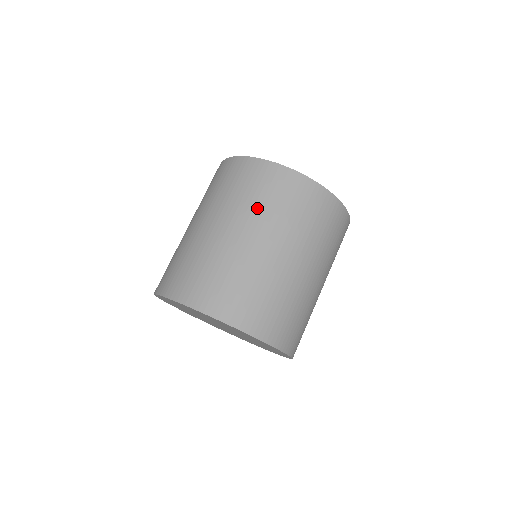
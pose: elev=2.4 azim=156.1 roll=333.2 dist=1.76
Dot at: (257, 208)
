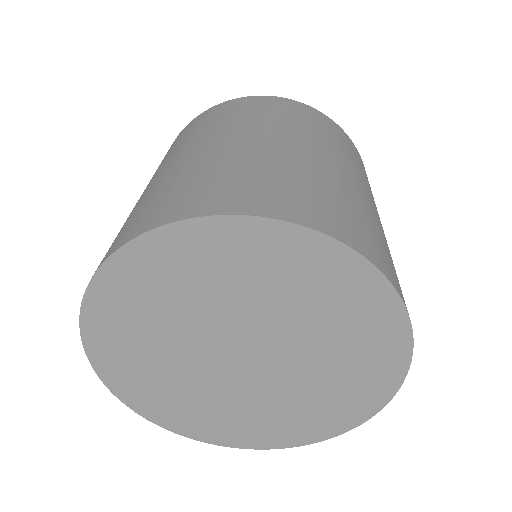
Dot at: (176, 147)
